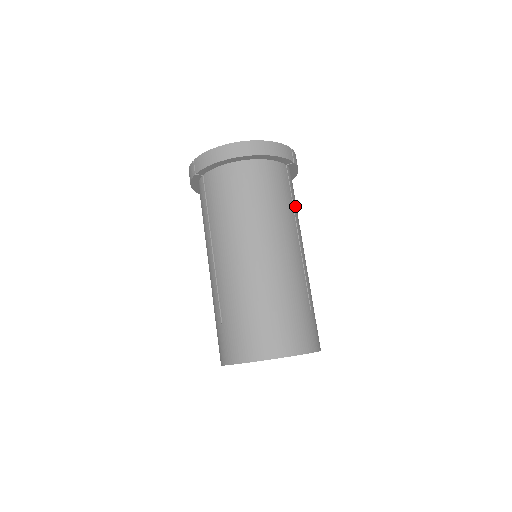
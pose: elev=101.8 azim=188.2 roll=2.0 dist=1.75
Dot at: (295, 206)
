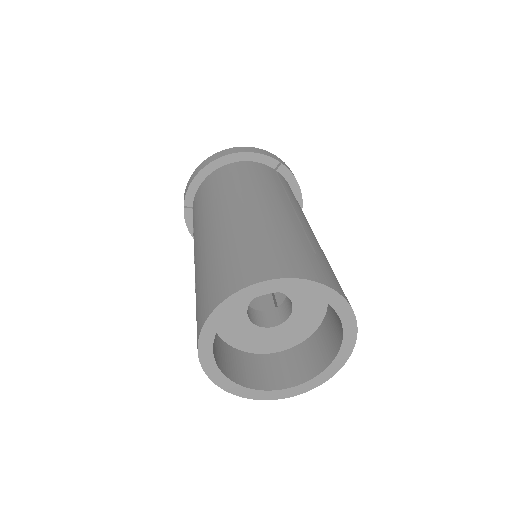
Dot at: (290, 193)
